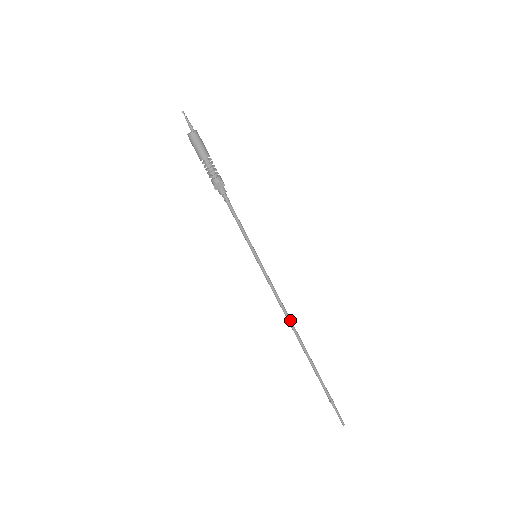
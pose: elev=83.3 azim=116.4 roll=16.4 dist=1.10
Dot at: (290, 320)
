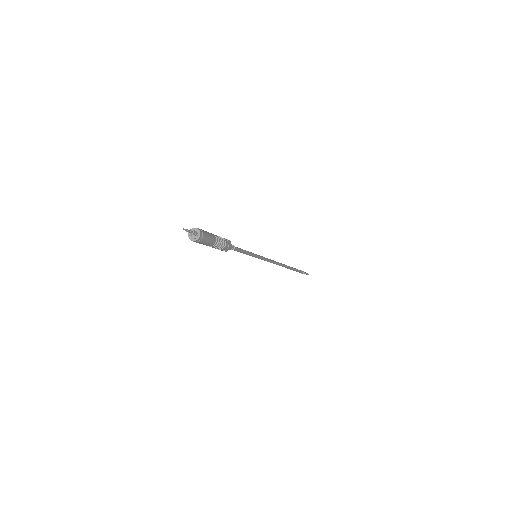
Dot at: (280, 265)
